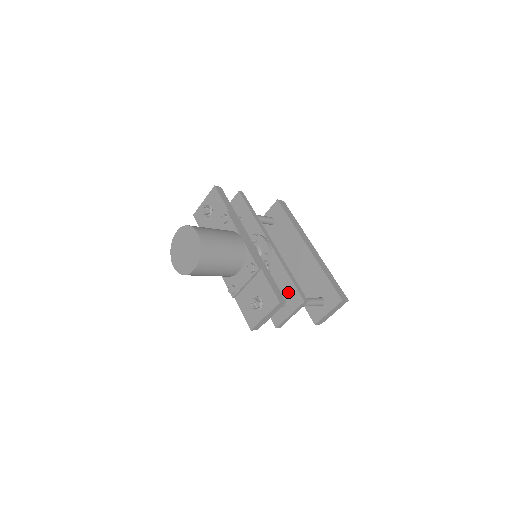
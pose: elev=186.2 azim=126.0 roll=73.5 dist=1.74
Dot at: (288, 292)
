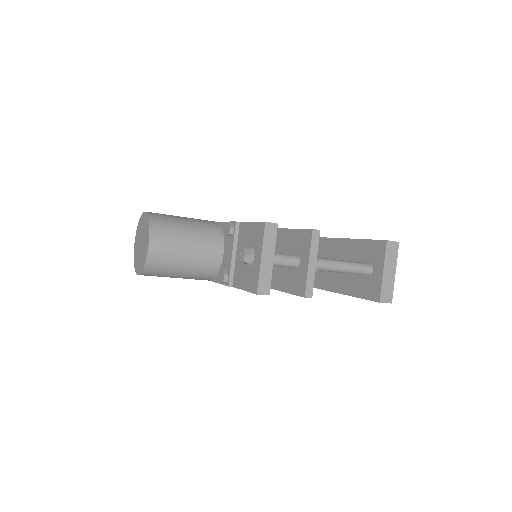
Dot at: (295, 244)
